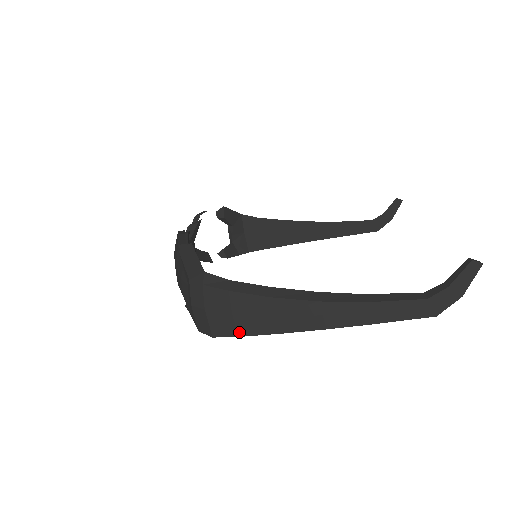
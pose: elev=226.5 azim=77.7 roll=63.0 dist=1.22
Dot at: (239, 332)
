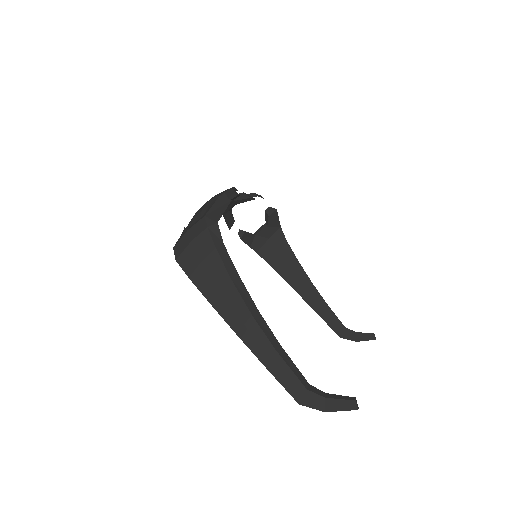
Dot at: (192, 276)
